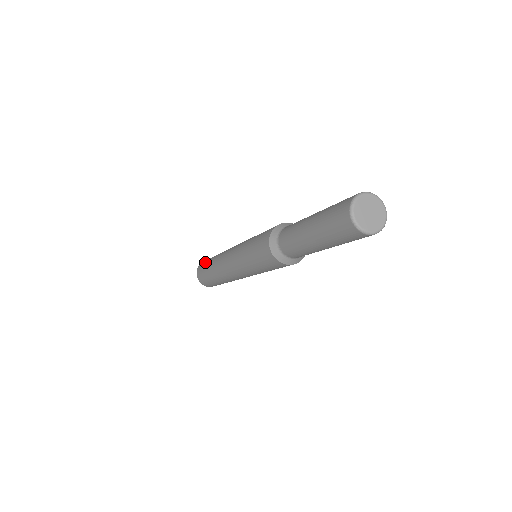
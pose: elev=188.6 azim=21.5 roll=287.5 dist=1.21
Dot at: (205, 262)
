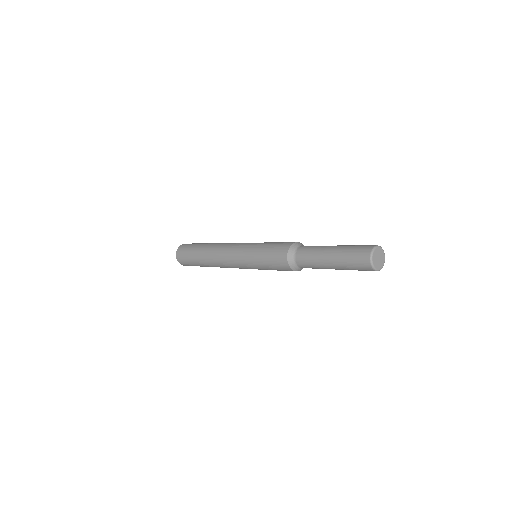
Dot at: (188, 259)
